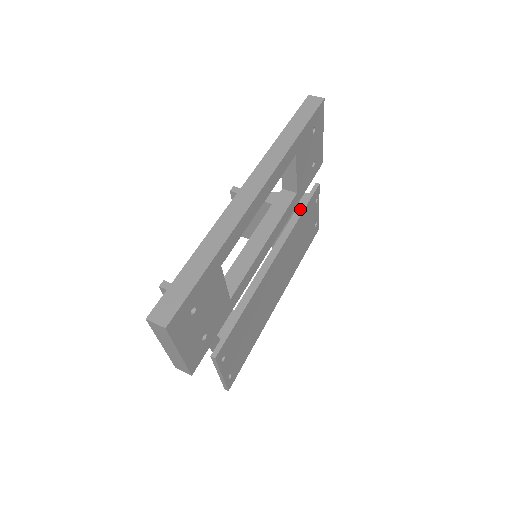
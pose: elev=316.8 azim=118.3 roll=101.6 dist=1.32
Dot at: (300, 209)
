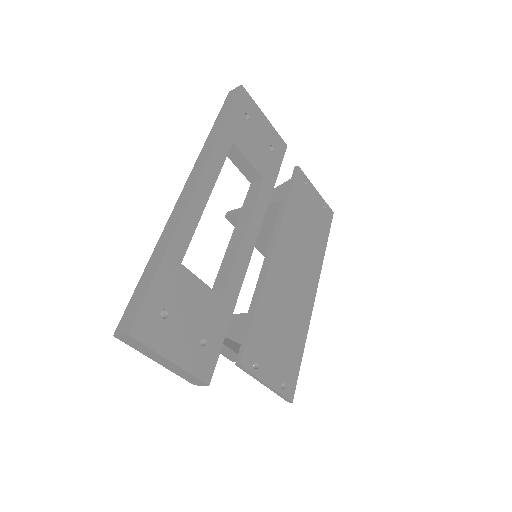
Dot at: (286, 196)
